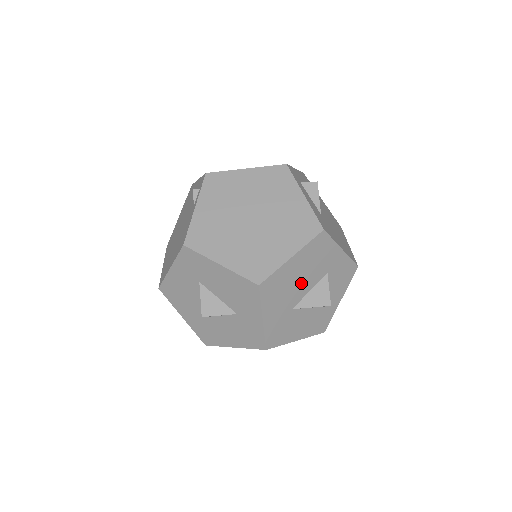
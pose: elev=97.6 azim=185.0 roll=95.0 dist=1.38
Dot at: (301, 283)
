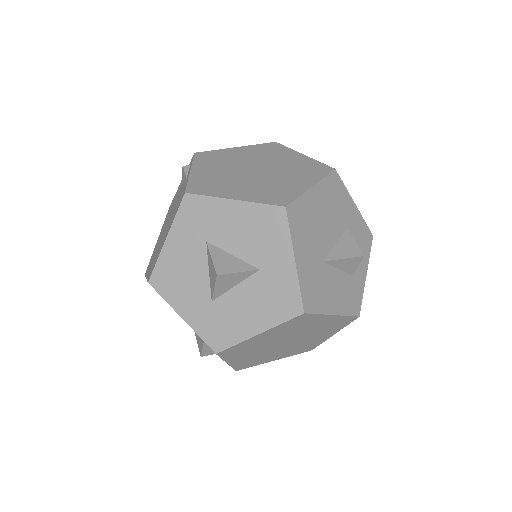
Dot at: (325, 228)
